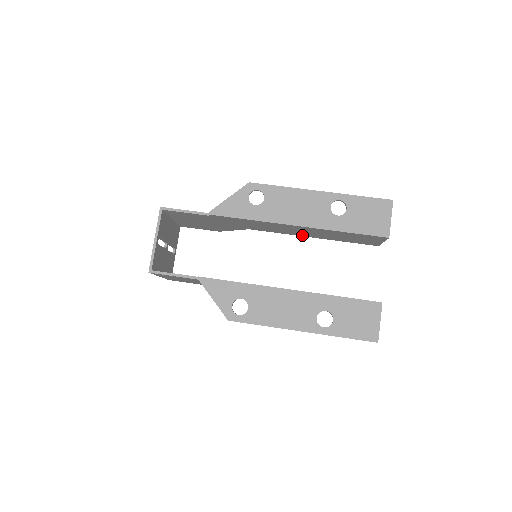
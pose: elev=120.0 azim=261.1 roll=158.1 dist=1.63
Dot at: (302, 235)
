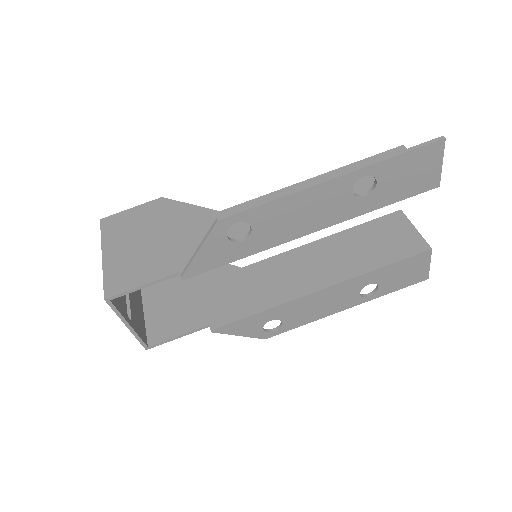
Dot at: occluded
